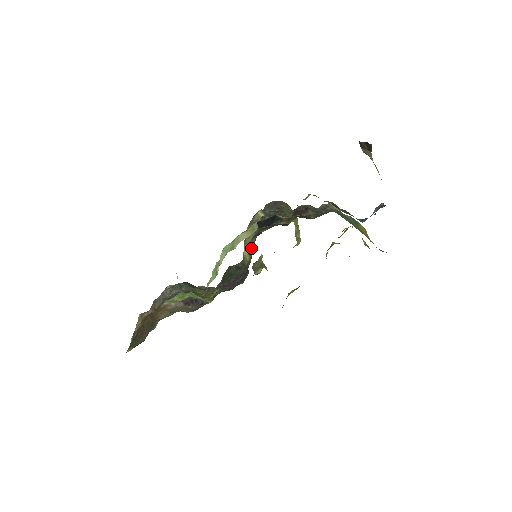
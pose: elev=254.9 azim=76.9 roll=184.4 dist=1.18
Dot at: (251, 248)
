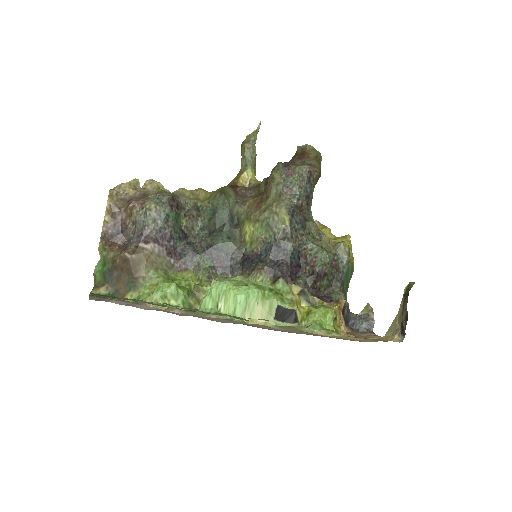
Dot at: (256, 244)
